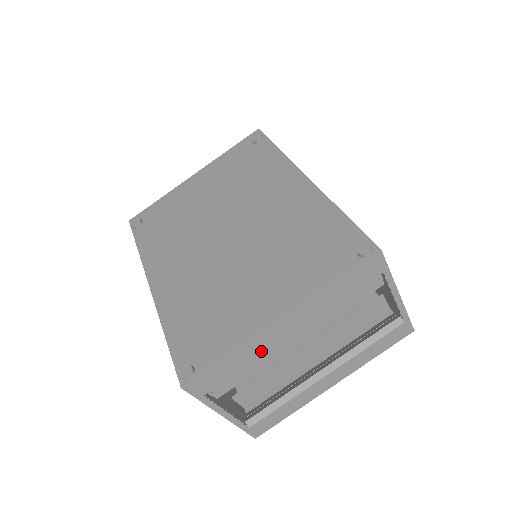
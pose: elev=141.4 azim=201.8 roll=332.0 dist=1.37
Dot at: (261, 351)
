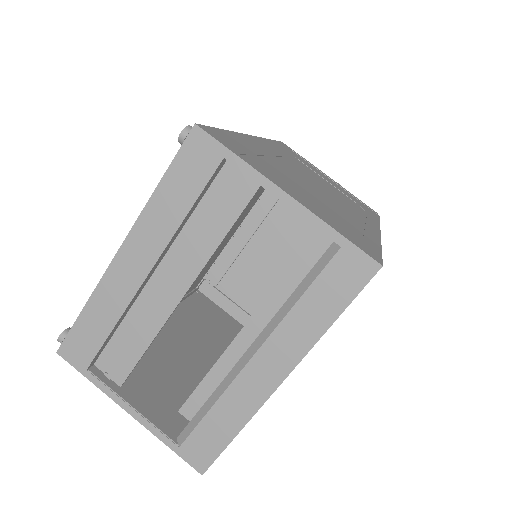
Dot at: (121, 301)
